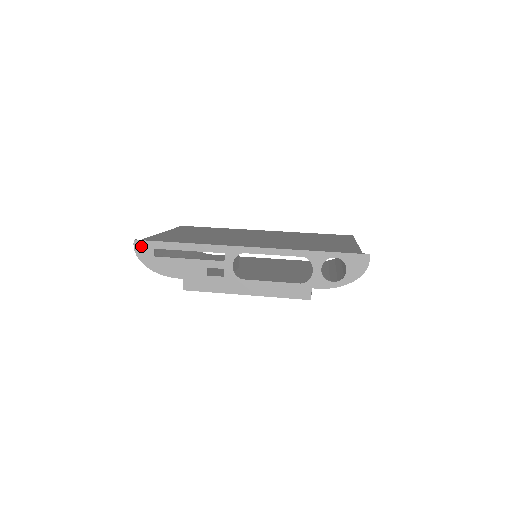
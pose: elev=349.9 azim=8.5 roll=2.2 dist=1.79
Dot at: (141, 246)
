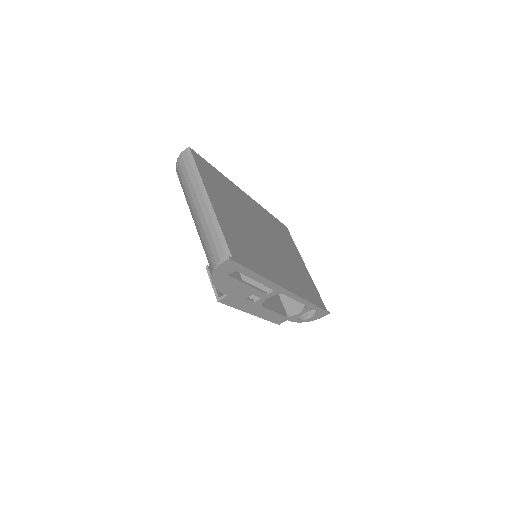
Dot at: (228, 265)
